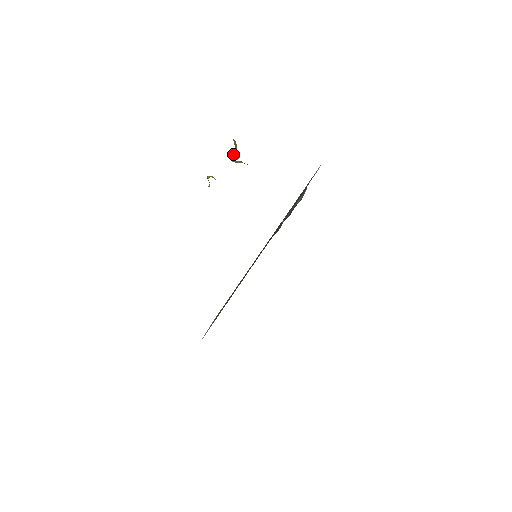
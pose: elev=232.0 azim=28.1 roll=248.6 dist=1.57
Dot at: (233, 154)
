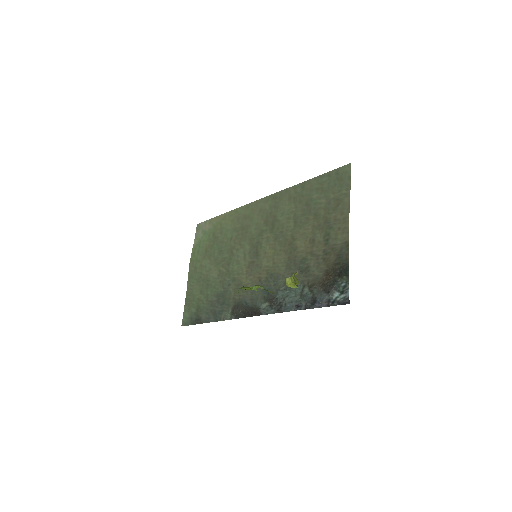
Dot at: occluded
